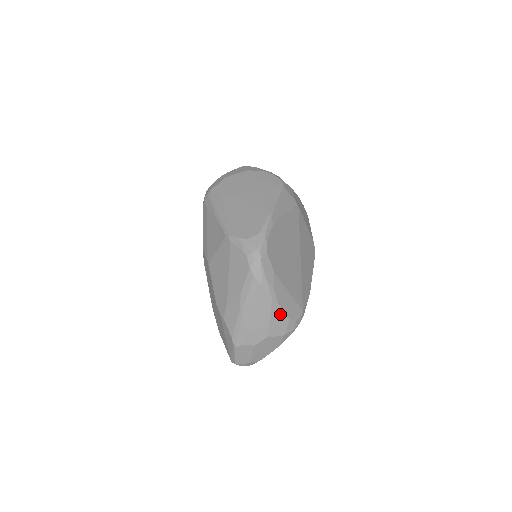
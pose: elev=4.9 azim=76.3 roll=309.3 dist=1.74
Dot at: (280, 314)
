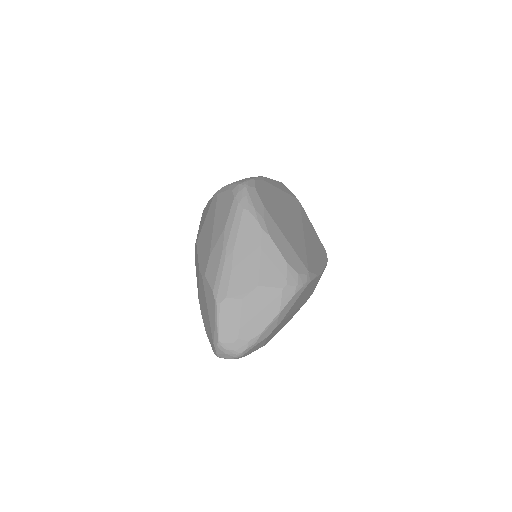
Dot at: (274, 253)
